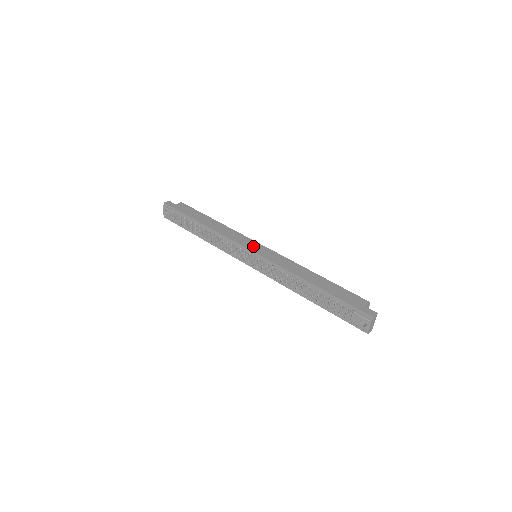
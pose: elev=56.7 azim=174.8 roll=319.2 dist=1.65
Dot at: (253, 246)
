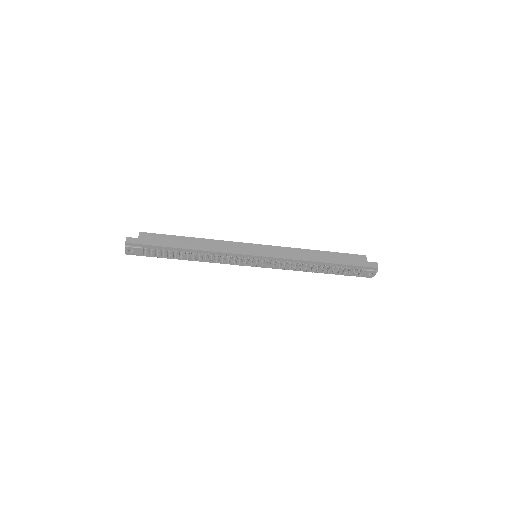
Dot at: (253, 250)
